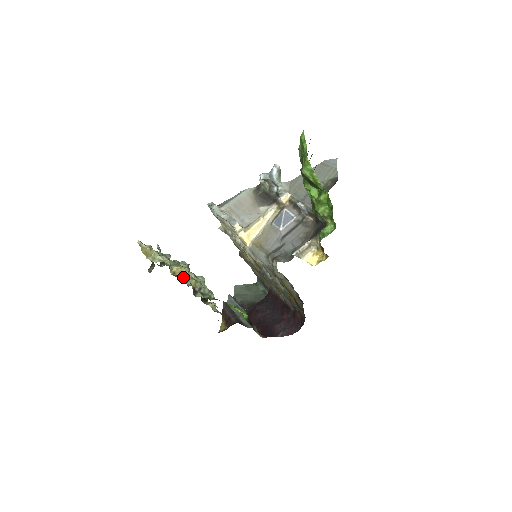
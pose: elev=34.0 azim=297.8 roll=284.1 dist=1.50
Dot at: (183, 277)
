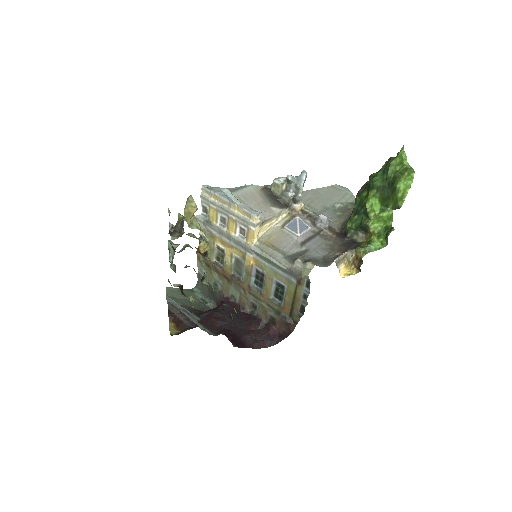
Dot at: (206, 256)
